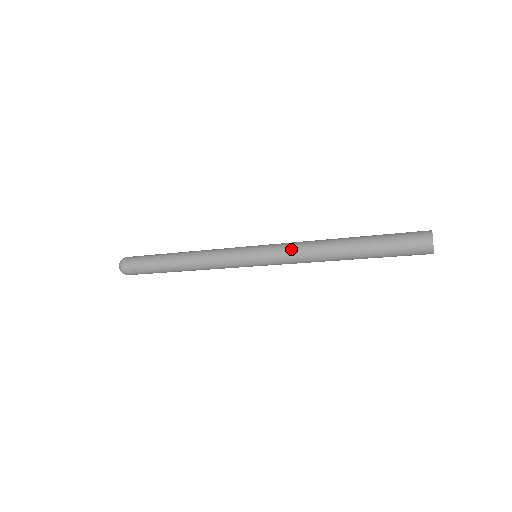
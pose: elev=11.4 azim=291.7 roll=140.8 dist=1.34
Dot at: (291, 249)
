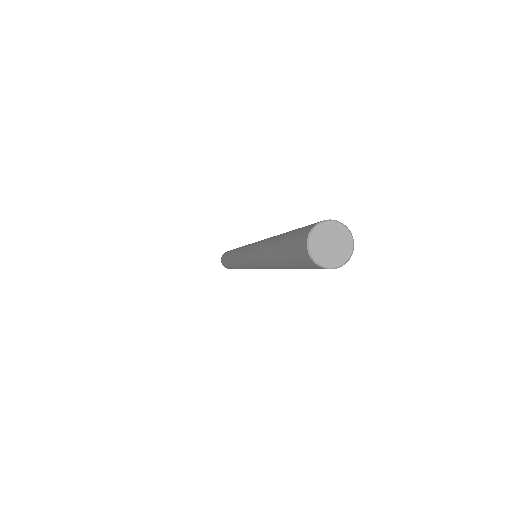
Dot at: (256, 244)
